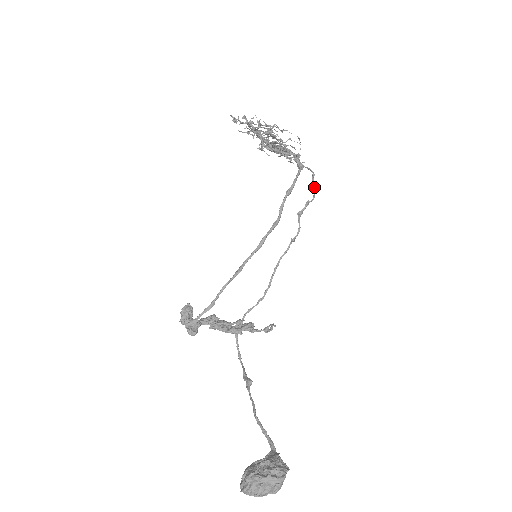
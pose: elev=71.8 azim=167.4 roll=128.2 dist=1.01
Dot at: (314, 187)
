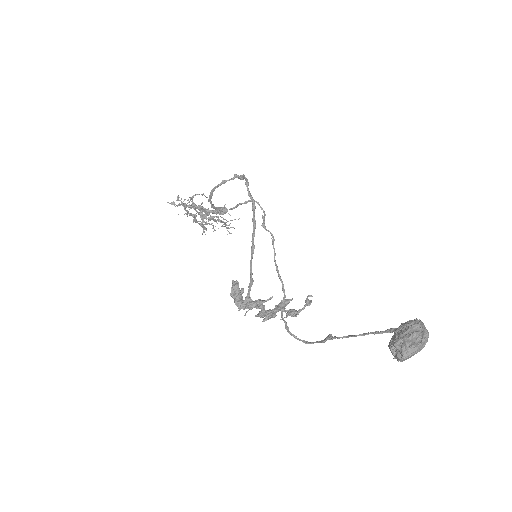
Dot at: (259, 205)
